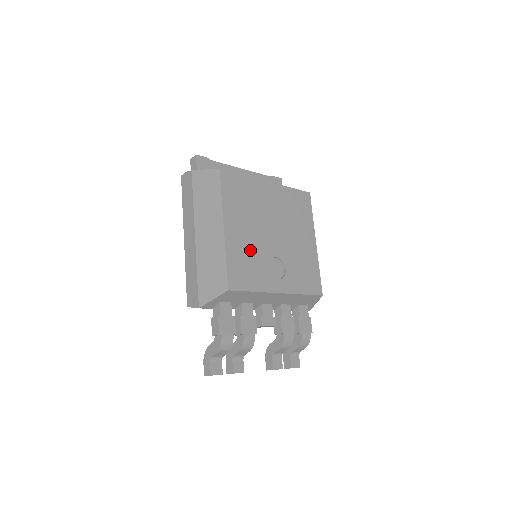
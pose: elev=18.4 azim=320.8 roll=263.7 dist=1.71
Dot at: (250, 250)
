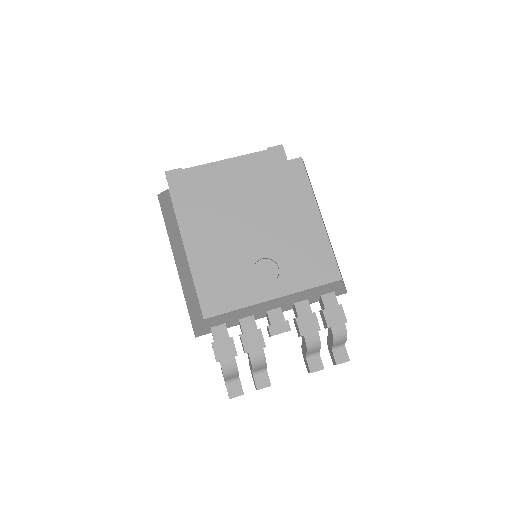
Dot at: (225, 264)
